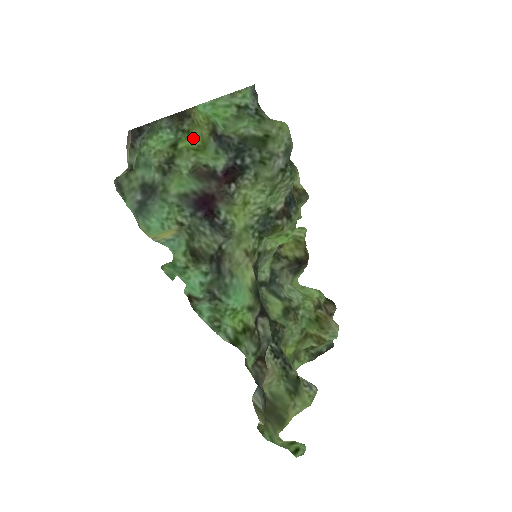
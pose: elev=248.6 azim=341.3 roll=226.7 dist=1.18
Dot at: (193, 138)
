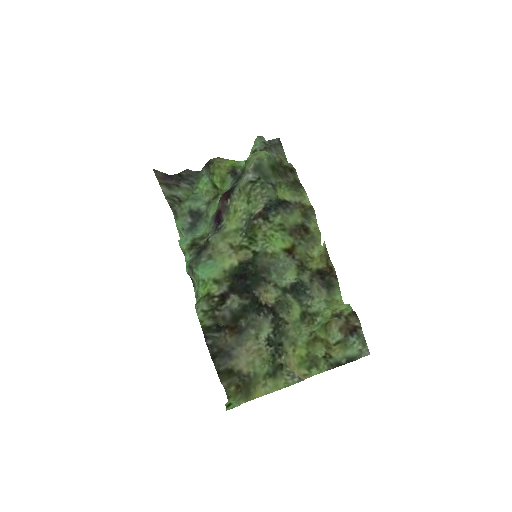
Dot at: (216, 177)
